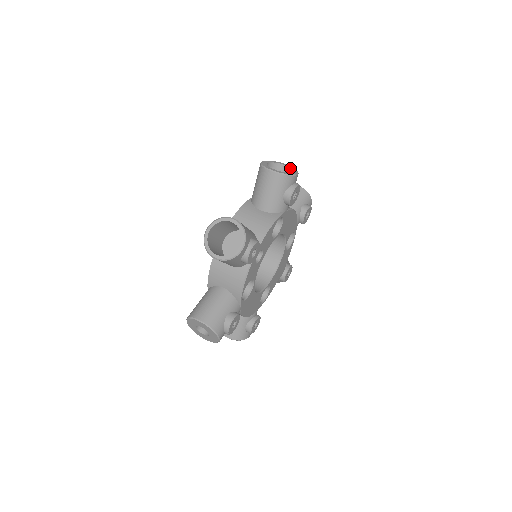
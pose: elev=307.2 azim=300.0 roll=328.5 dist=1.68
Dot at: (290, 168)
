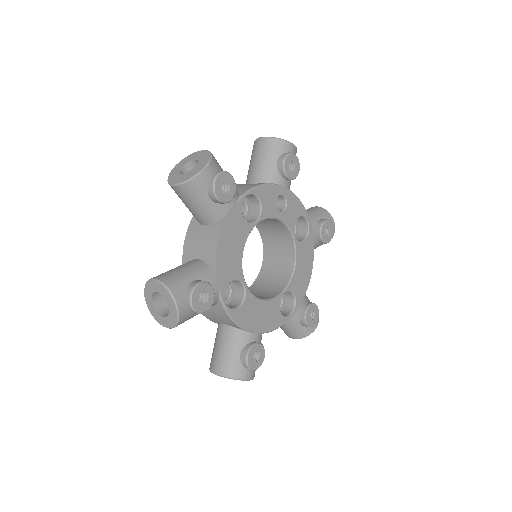
Dot at: occluded
